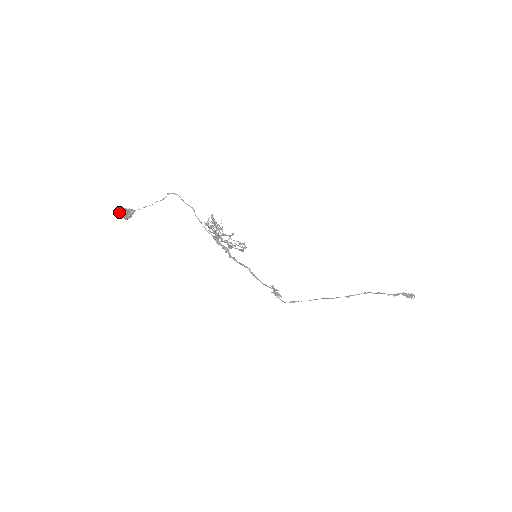
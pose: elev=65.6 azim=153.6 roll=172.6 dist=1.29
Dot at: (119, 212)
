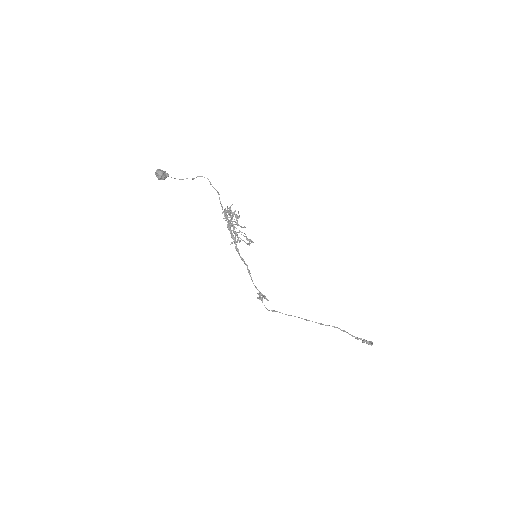
Dot at: (156, 171)
